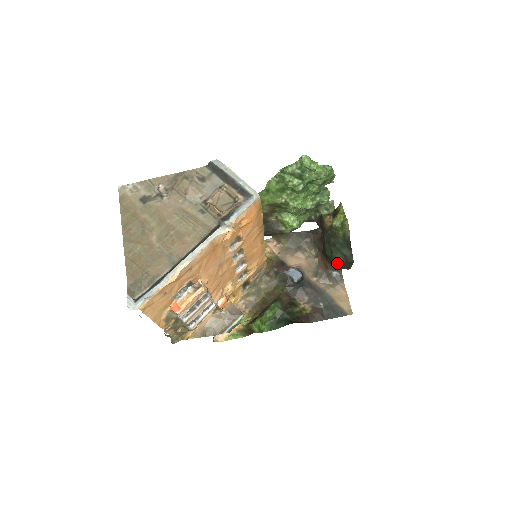
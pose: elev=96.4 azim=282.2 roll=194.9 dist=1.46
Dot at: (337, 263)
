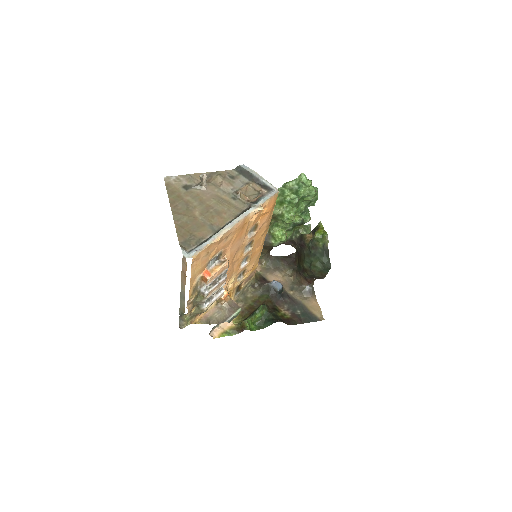
Dot at: (315, 271)
